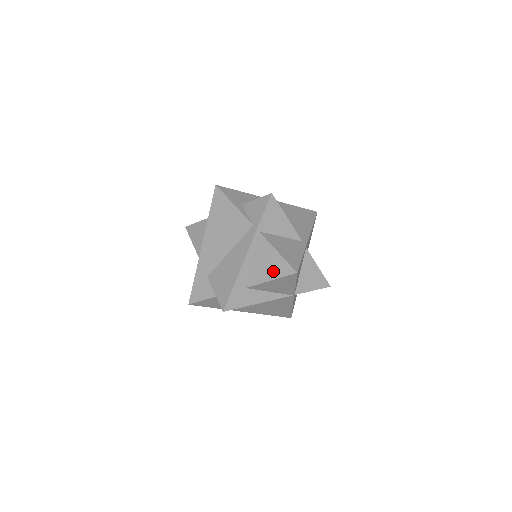
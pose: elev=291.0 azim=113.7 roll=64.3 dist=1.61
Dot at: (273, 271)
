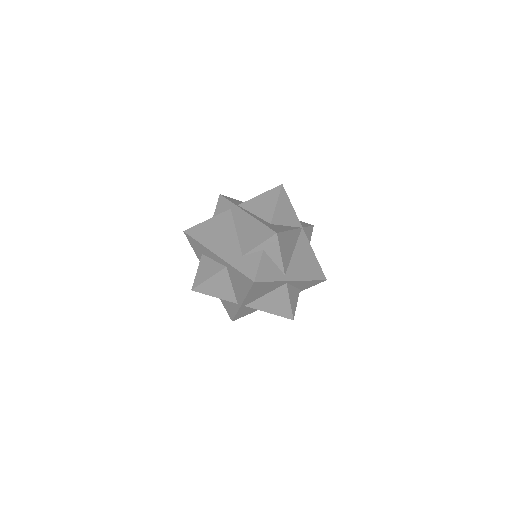
Dot at: (271, 200)
